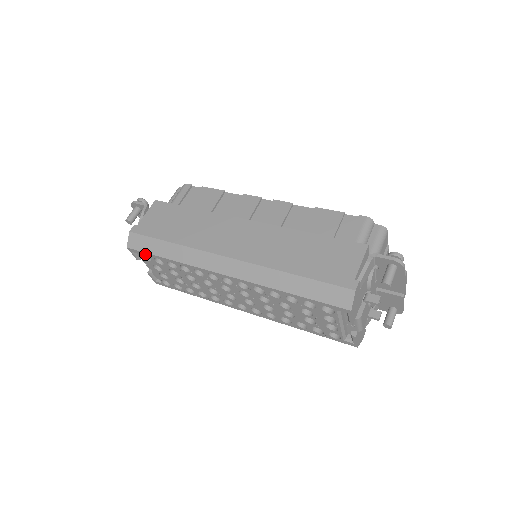
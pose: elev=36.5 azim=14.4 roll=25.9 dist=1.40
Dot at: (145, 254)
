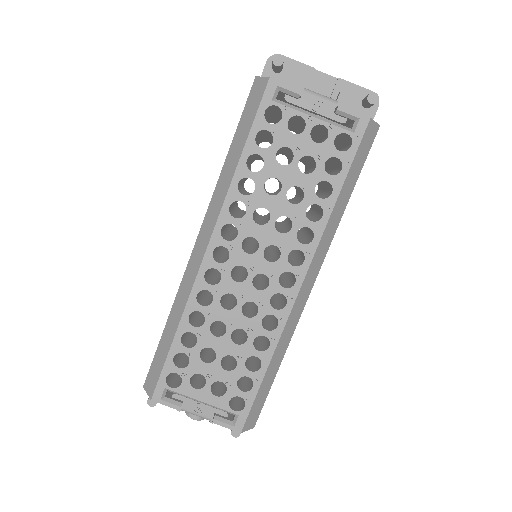
Dot at: (165, 375)
